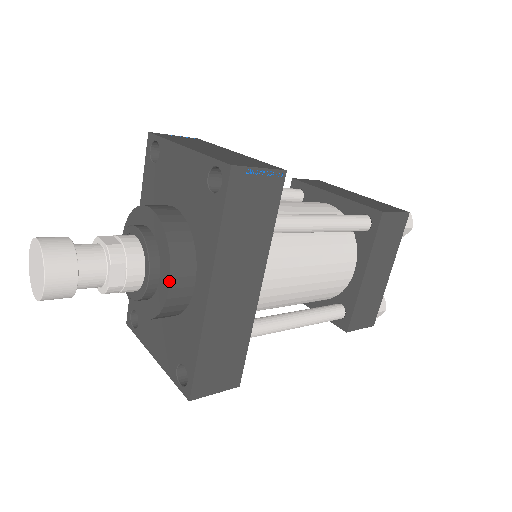
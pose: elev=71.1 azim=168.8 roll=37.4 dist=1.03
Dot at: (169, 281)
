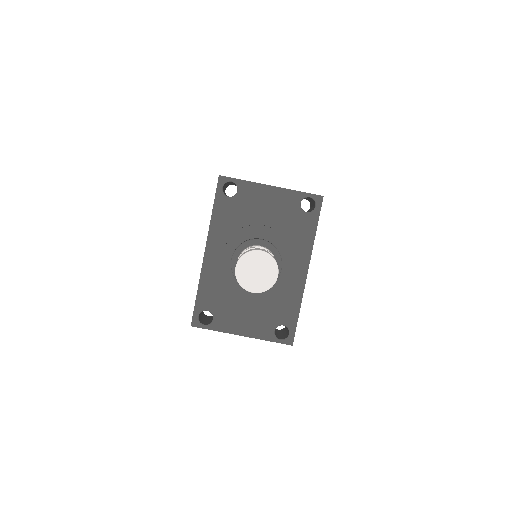
Dot at: (294, 268)
